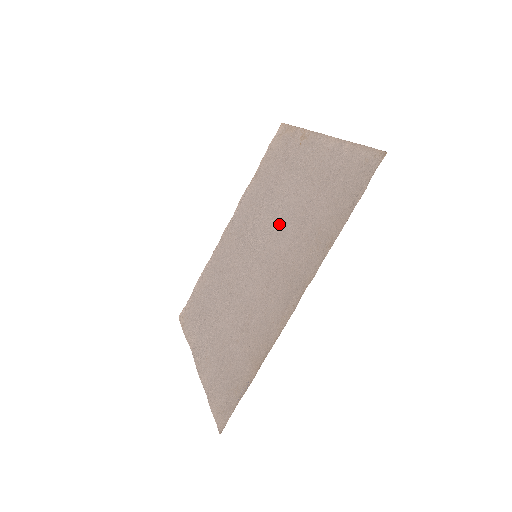
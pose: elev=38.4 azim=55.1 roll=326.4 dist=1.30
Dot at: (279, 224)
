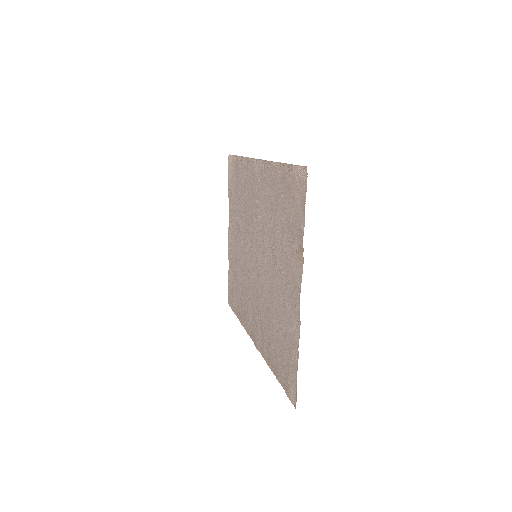
Dot at: (266, 276)
